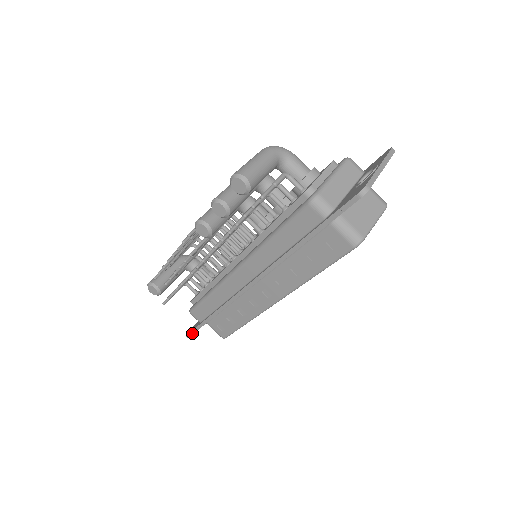
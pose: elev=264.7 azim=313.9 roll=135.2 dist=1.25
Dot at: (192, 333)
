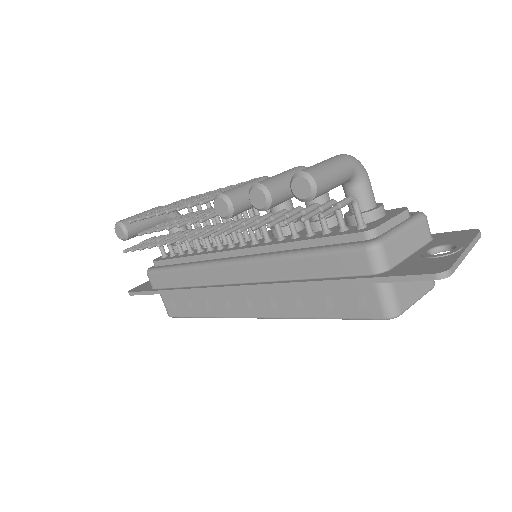
Dot at: (138, 294)
